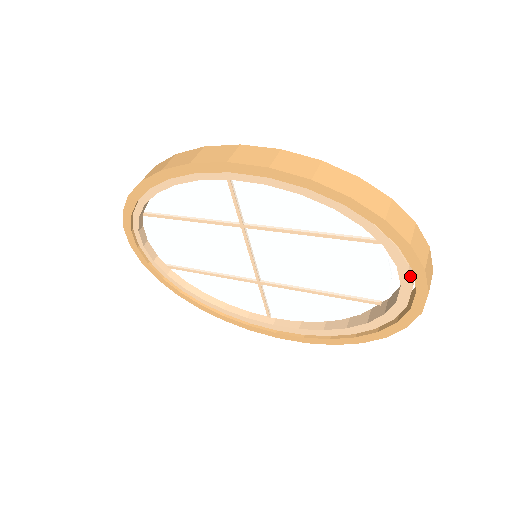
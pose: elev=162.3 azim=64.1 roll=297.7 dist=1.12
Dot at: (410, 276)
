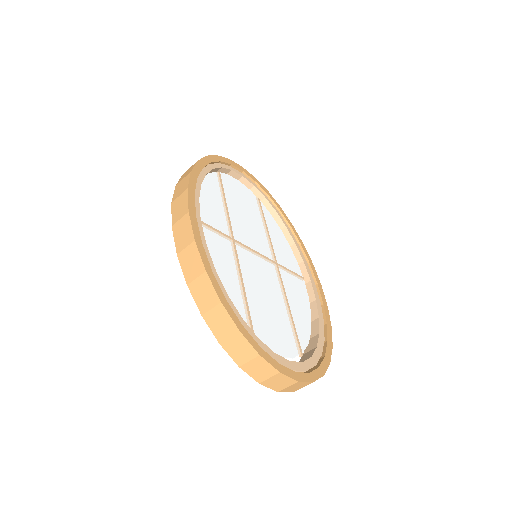
Dot at: occluded
